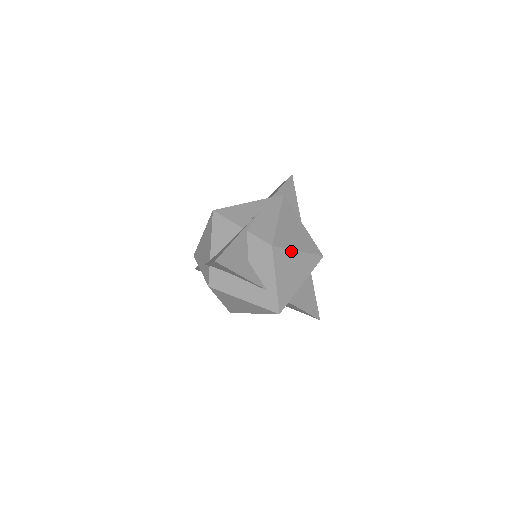
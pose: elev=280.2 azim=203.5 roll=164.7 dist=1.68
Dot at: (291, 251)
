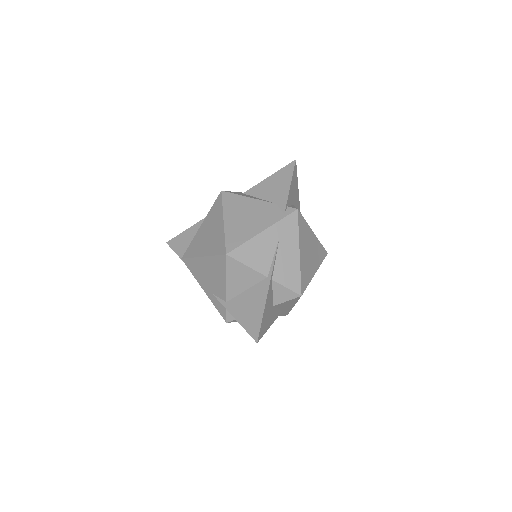
Dot at: occluded
